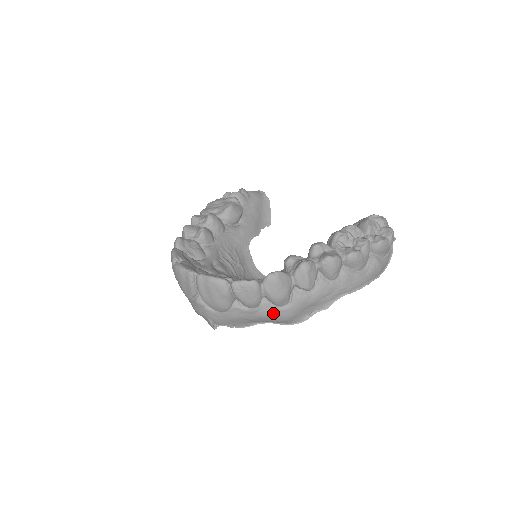
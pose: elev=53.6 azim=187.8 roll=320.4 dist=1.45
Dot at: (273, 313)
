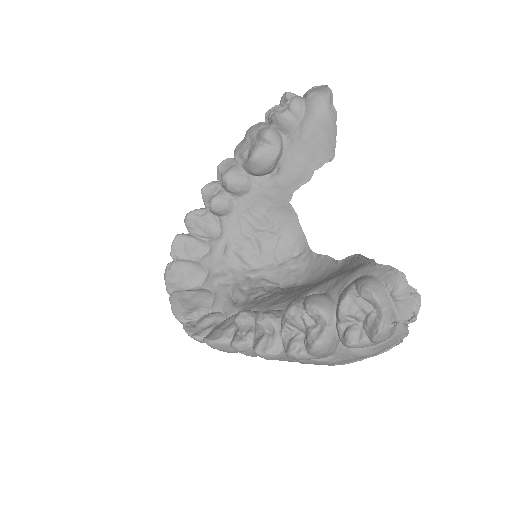
Dot at: occluded
